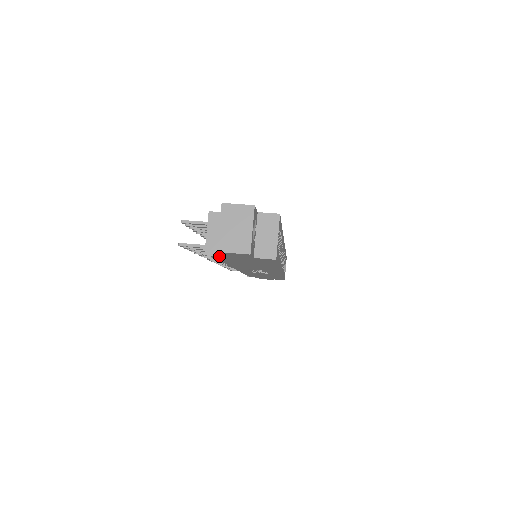
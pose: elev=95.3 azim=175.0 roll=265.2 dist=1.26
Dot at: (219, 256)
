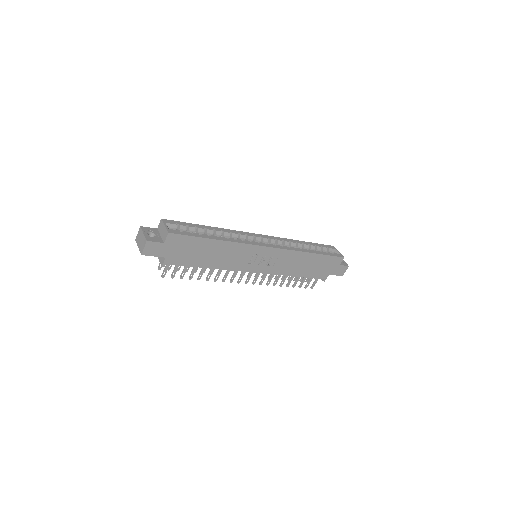
Dot at: (164, 260)
